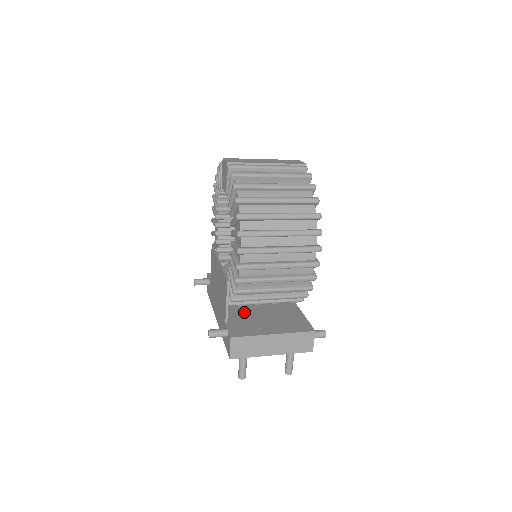
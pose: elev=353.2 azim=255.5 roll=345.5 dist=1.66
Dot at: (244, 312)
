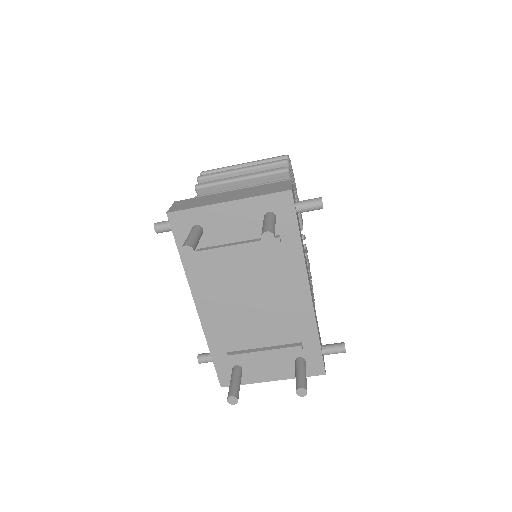
Dot at: occluded
